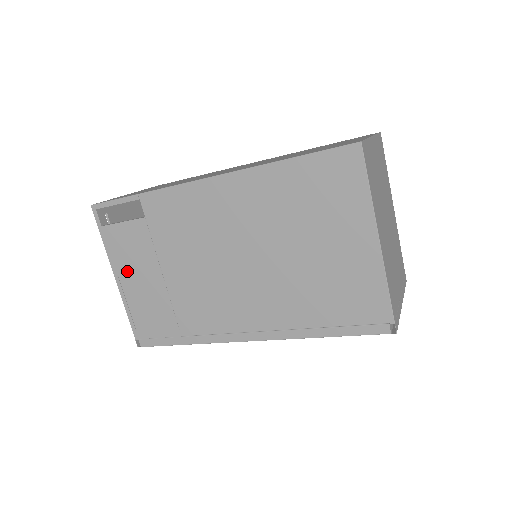
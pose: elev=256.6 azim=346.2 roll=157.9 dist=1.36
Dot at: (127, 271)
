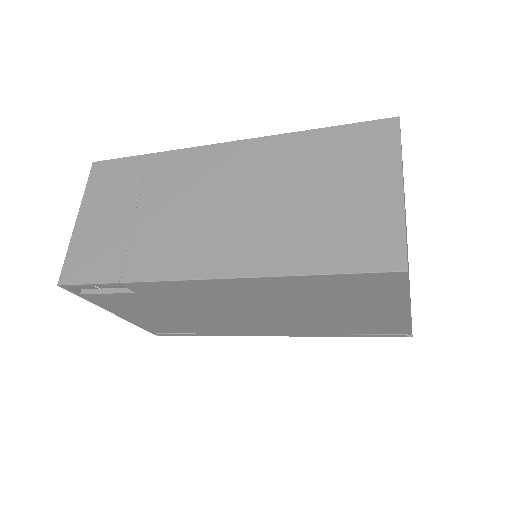
Dot at: (127, 312)
